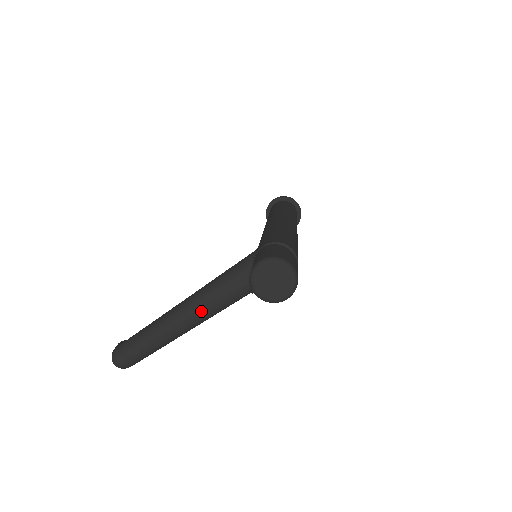
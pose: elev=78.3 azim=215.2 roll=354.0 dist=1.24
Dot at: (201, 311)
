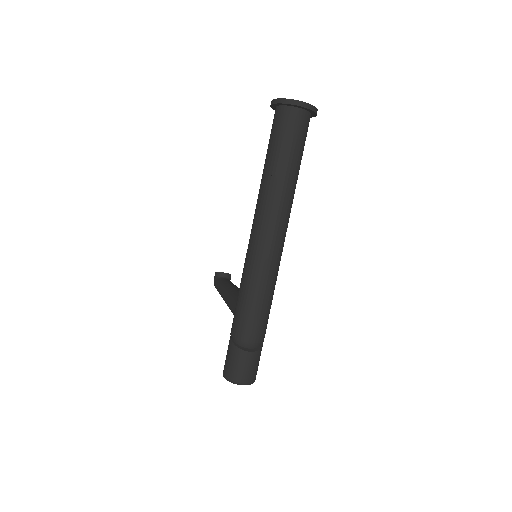
Dot at: occluded
